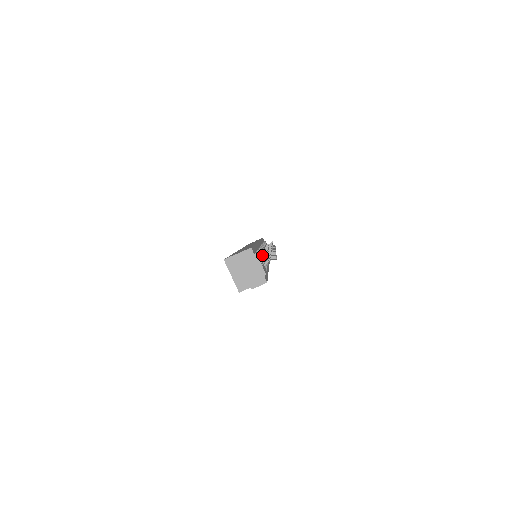
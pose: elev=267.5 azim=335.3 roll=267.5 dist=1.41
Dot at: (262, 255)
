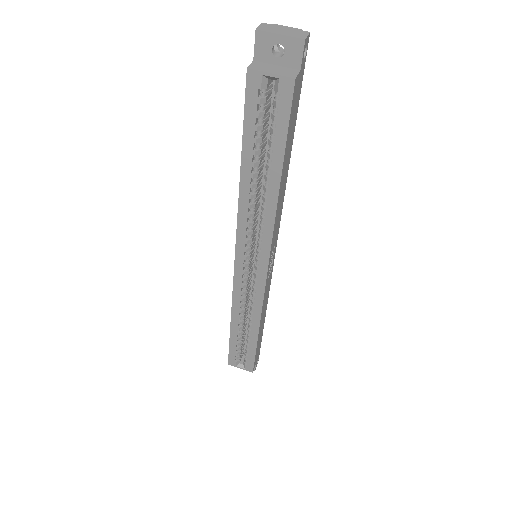
Dot at: occluded
